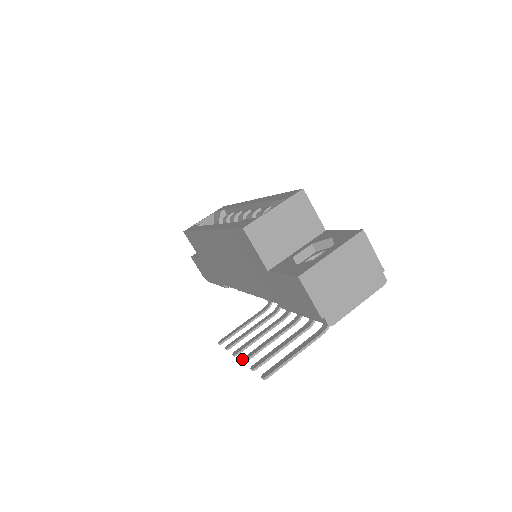
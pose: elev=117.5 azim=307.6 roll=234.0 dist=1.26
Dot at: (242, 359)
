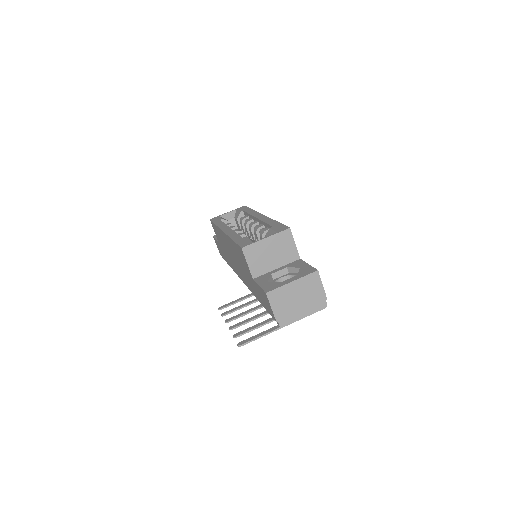
Dot at: (230, 327)
